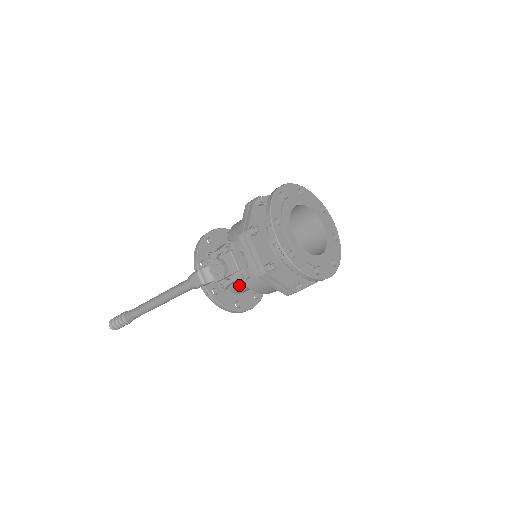
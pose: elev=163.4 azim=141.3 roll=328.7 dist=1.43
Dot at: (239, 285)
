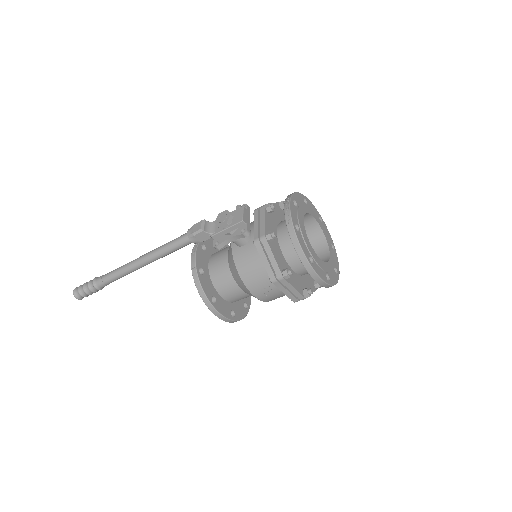
Dot at: (226, 277)
